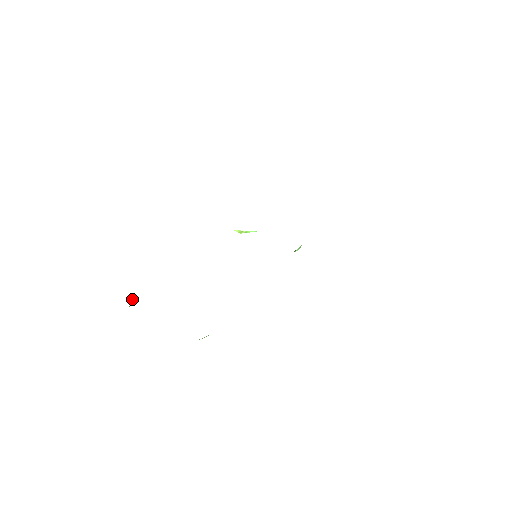
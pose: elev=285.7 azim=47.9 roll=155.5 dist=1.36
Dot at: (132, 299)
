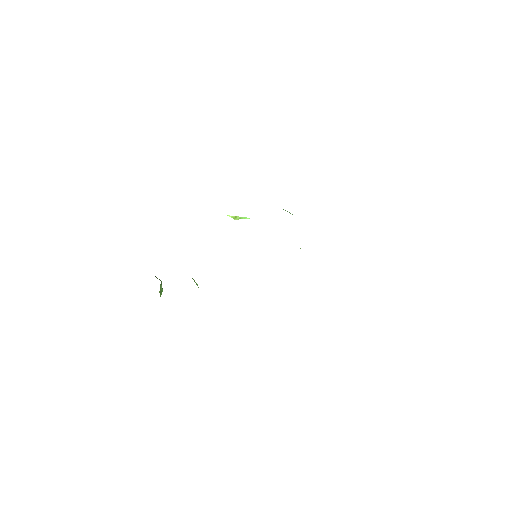
Dot at: (160, 287)
